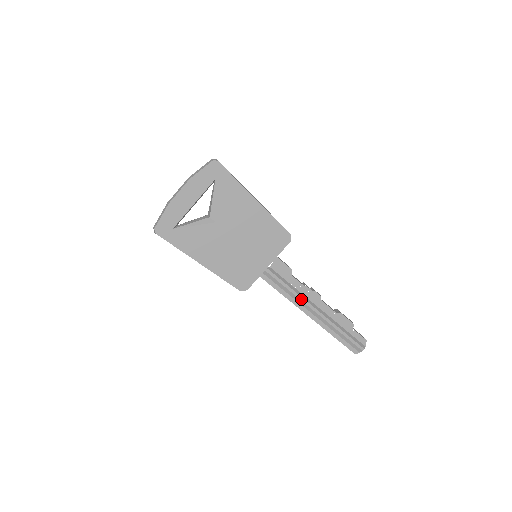
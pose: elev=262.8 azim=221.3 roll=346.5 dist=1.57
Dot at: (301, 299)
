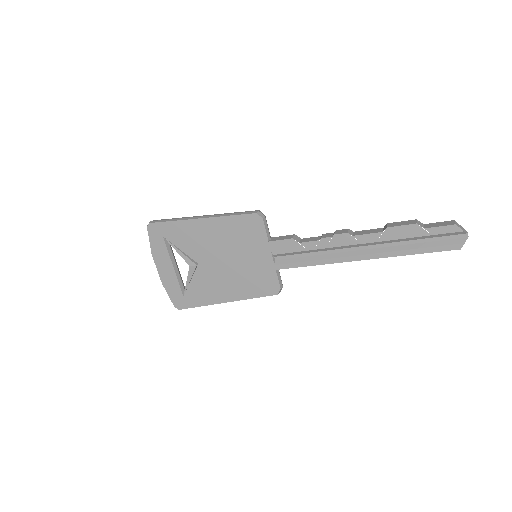
Dot at: (335, 252)
